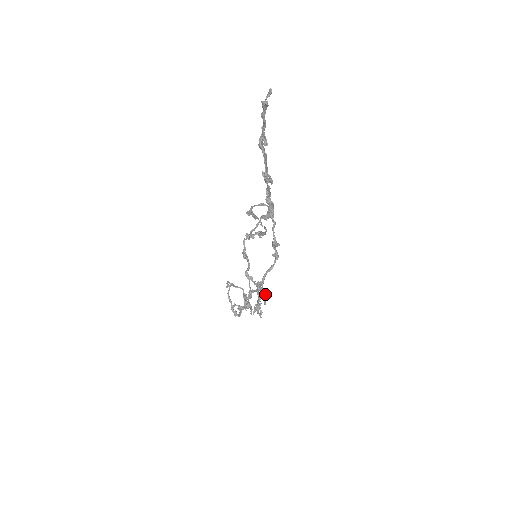
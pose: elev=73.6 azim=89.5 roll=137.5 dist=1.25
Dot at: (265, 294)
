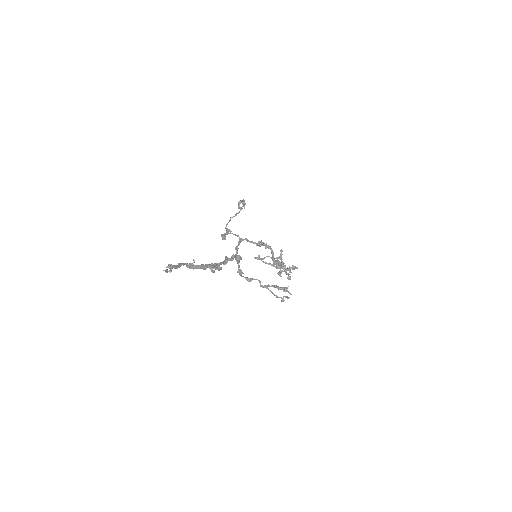
Dot at: (285, 289)
